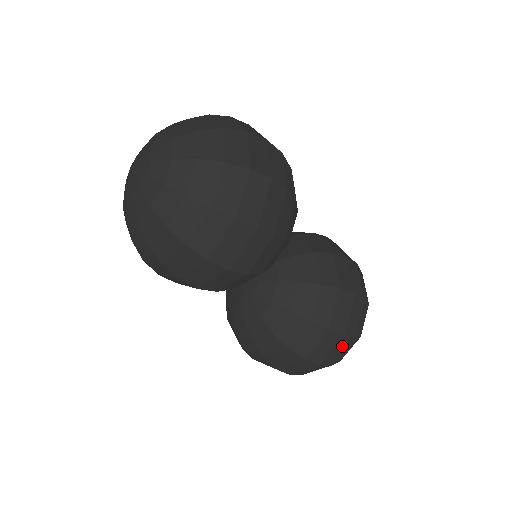
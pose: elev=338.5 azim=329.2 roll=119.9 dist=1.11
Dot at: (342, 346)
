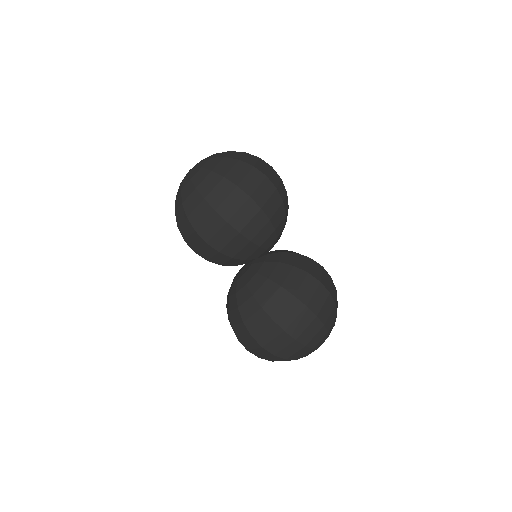
Dot at: (305, 320)
